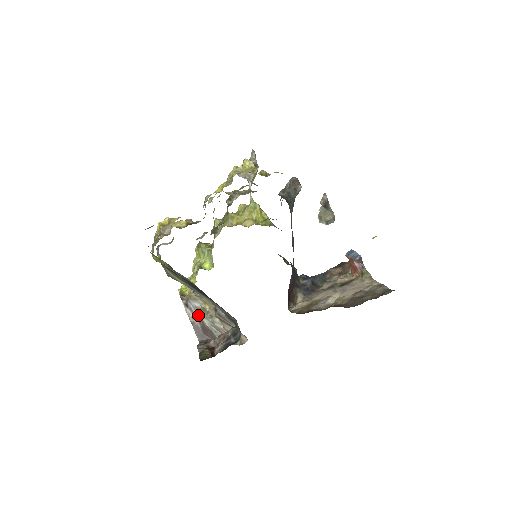
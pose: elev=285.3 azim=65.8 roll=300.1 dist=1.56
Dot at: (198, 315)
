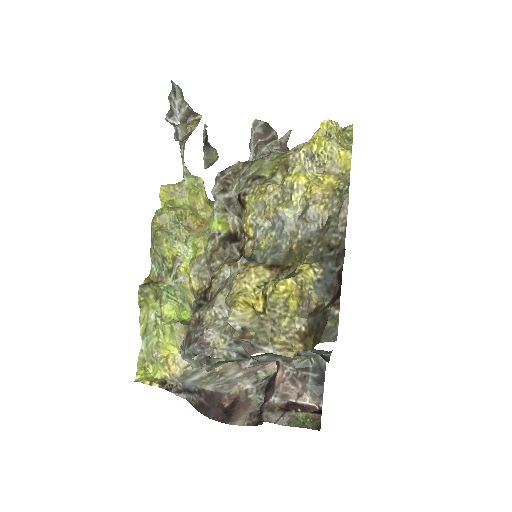
Dot at: (195, 389)
